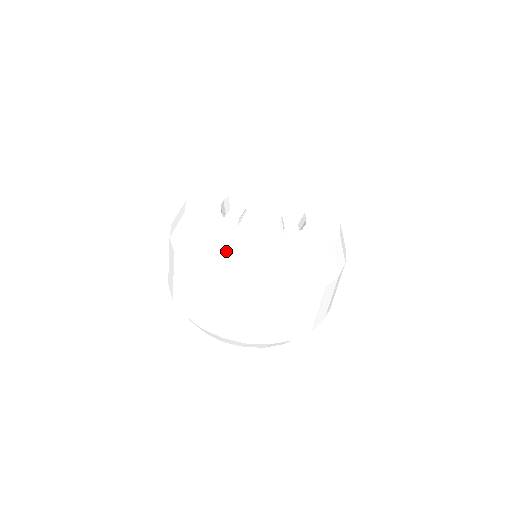
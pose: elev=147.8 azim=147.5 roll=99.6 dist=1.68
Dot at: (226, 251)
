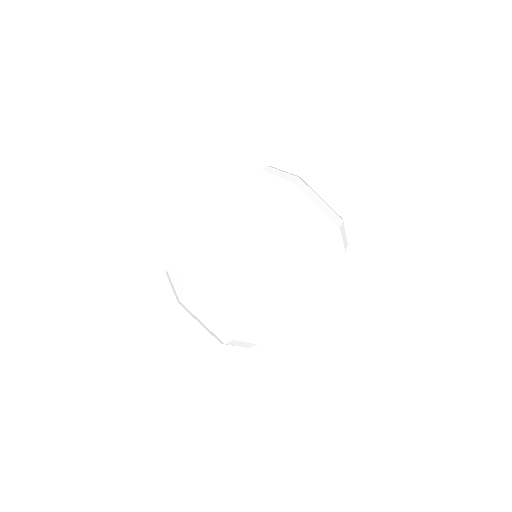
Dot at: (246, 185)
